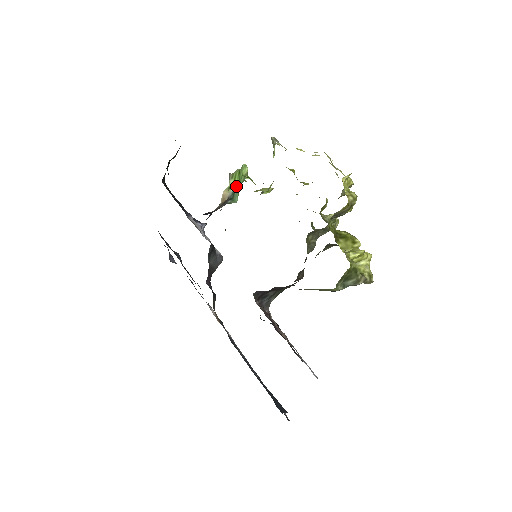
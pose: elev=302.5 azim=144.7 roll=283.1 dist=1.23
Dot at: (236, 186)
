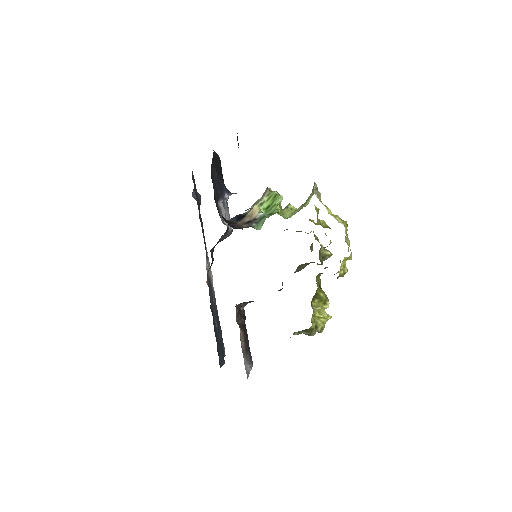
Dot at: (267, 206)
